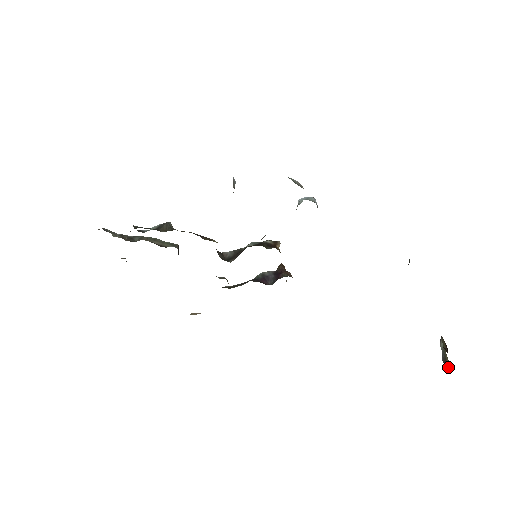
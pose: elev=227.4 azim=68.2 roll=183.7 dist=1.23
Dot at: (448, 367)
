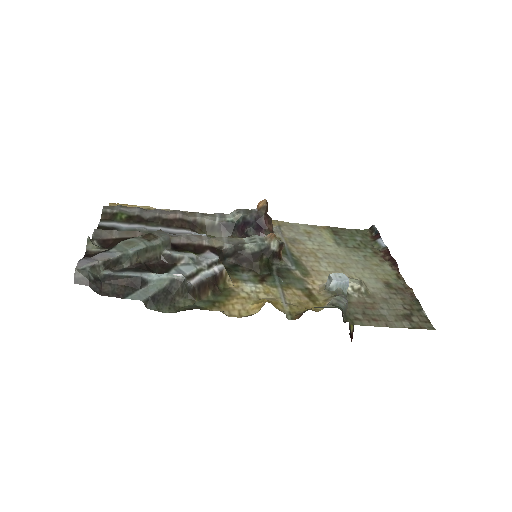
Dot at: occluded
